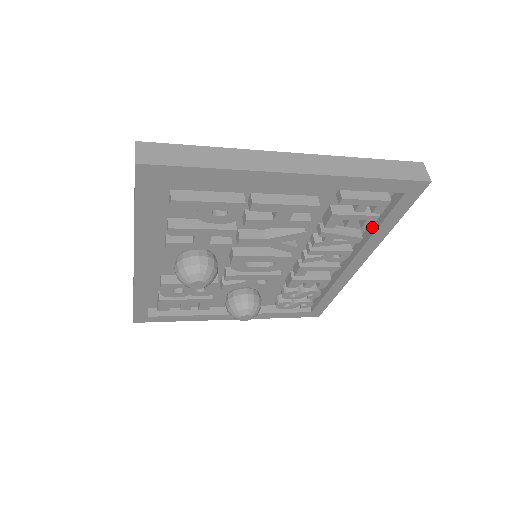
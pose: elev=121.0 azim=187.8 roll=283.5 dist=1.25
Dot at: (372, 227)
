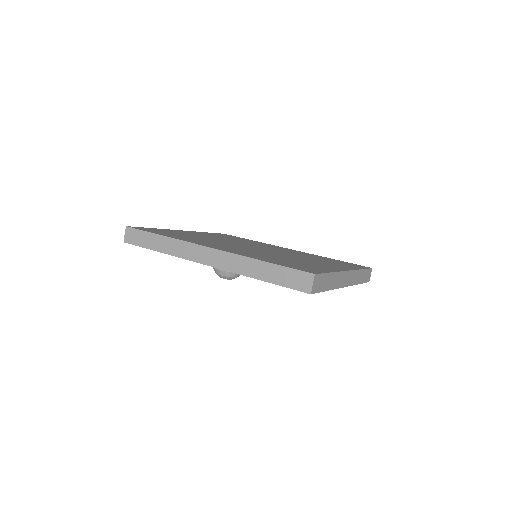
Dot at: occluded
